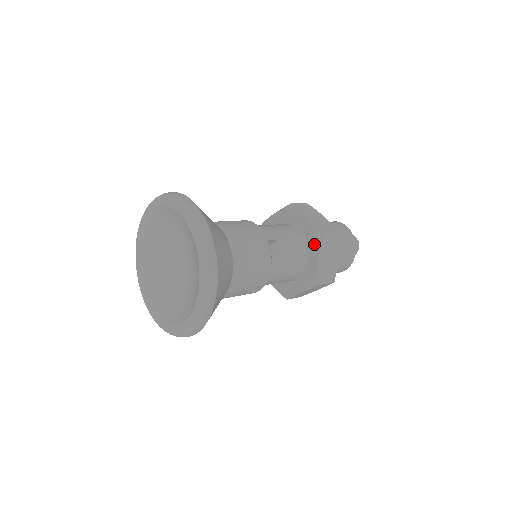
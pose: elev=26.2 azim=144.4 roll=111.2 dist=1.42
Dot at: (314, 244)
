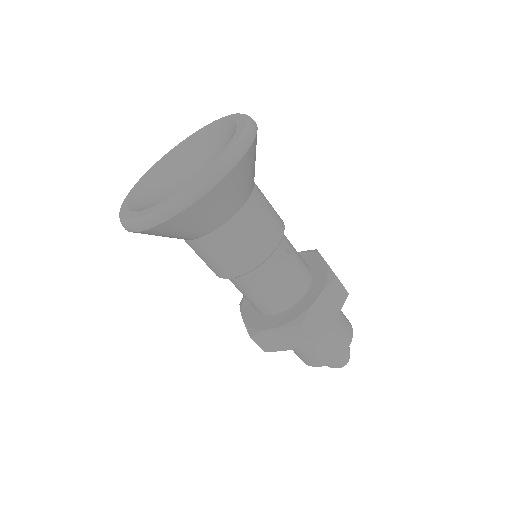
Dot at: (321, 283)
